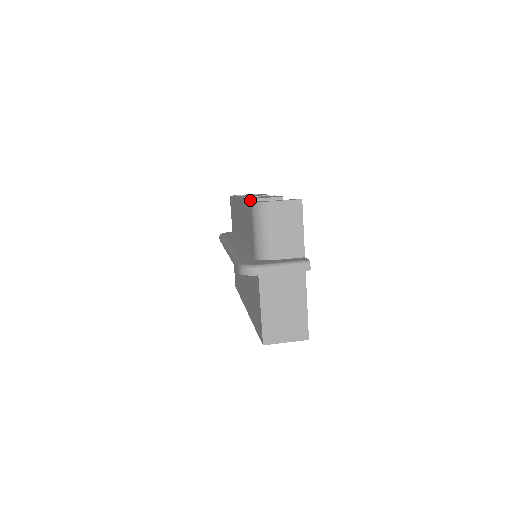
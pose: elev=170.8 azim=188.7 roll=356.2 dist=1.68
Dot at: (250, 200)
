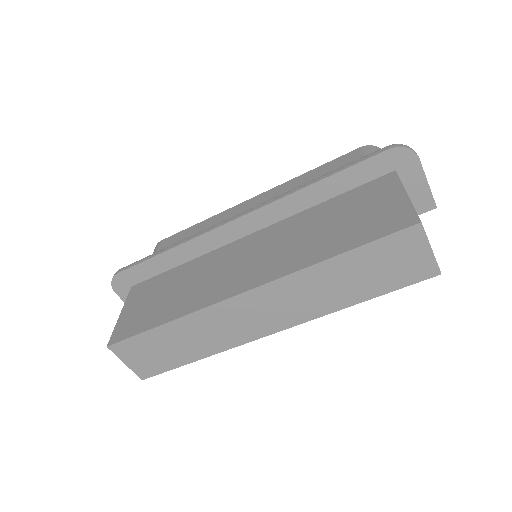
Dot at: occluded
